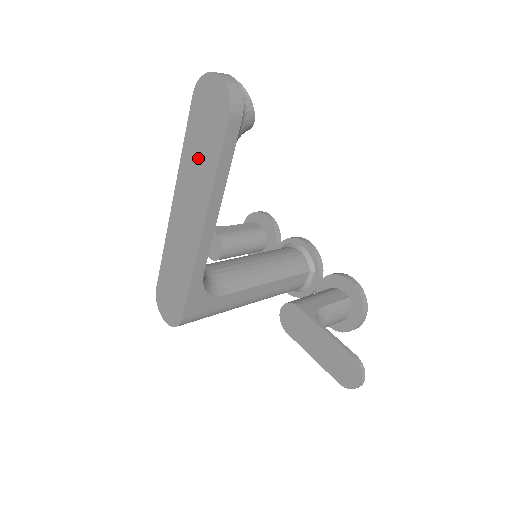
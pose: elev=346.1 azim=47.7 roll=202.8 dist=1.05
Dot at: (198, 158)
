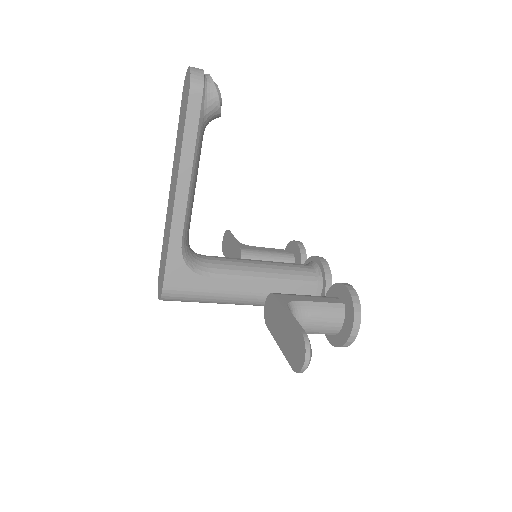
Dot at: (179, 138)
